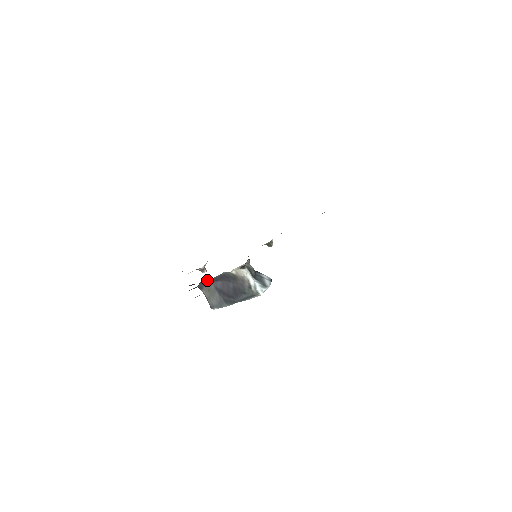
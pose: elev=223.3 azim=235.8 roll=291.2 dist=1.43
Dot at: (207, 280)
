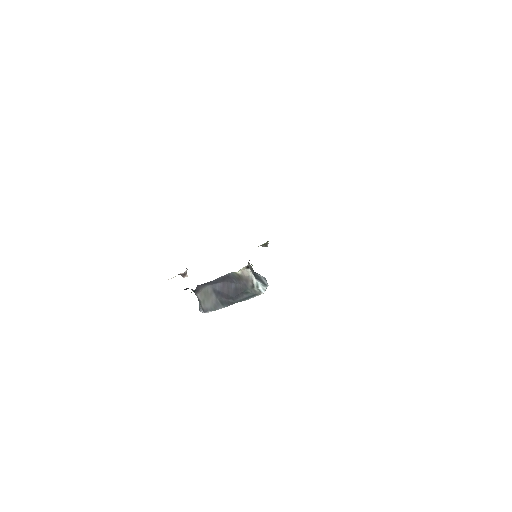
Dot at: occluded
